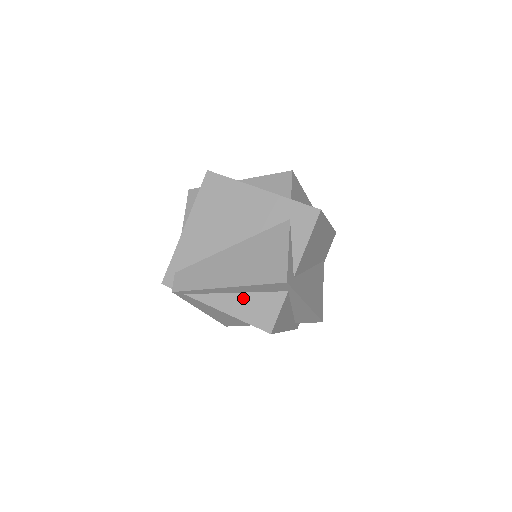
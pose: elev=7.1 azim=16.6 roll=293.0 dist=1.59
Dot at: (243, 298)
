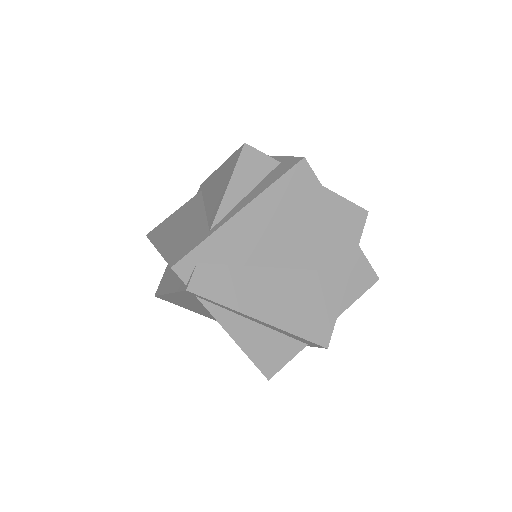
Dot at: (262, 332)
